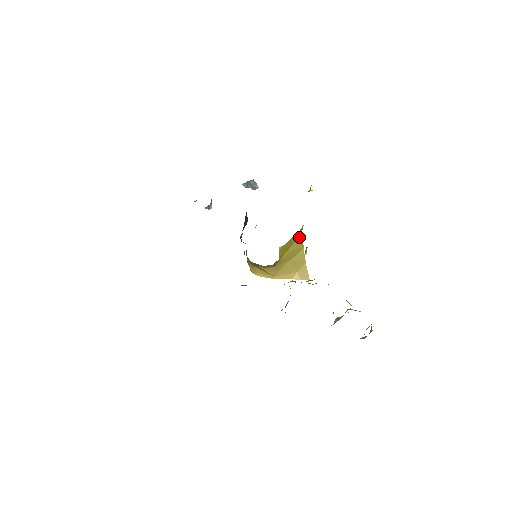
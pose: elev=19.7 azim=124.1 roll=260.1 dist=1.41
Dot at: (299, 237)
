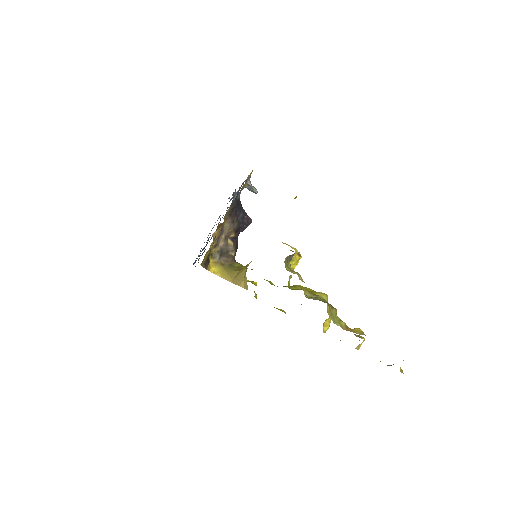
Dot at: occluded
